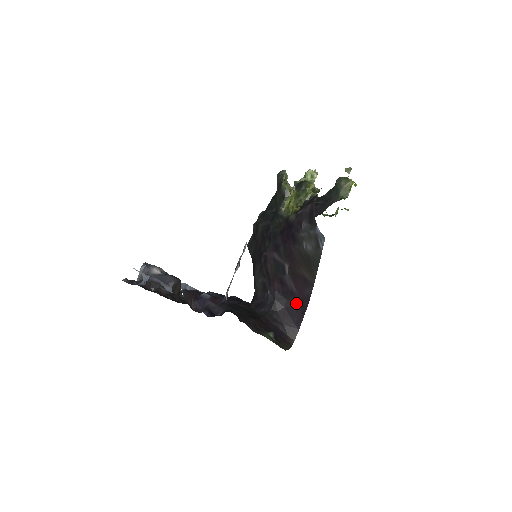
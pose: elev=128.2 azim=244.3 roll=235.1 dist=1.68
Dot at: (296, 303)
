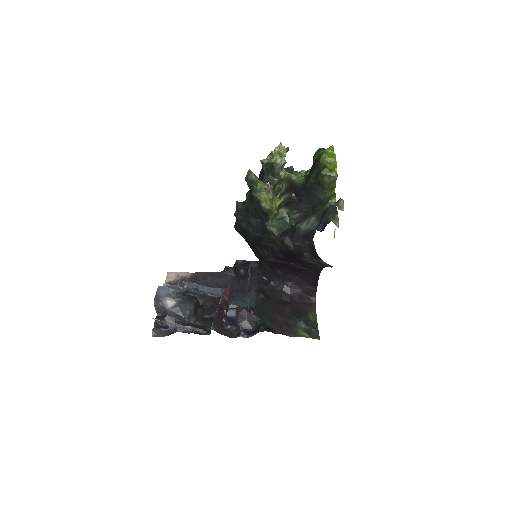
Dot at: (307, 273)
